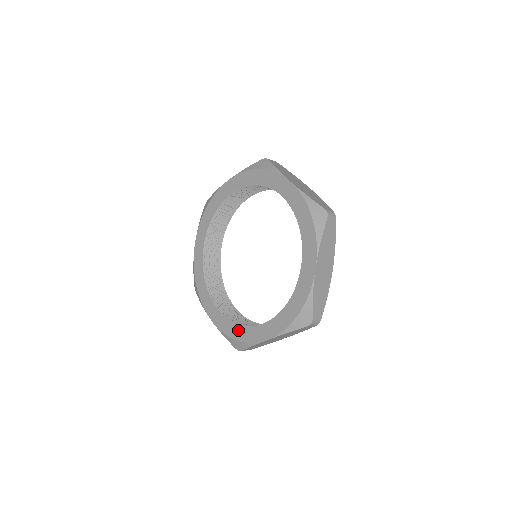
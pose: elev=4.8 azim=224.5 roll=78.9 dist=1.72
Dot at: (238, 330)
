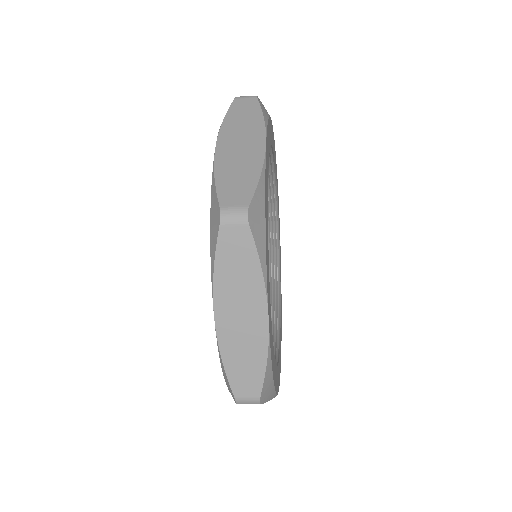
Dot at: occluded
